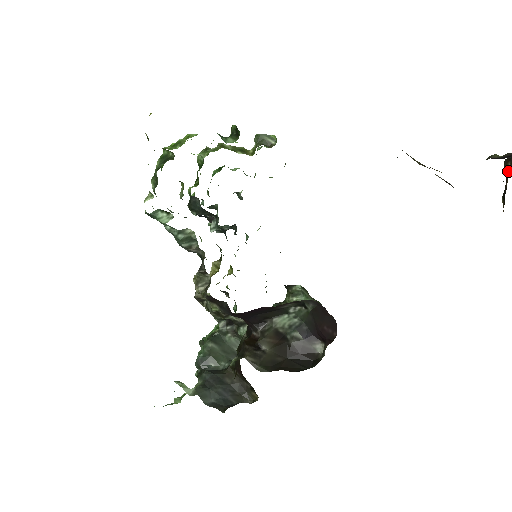
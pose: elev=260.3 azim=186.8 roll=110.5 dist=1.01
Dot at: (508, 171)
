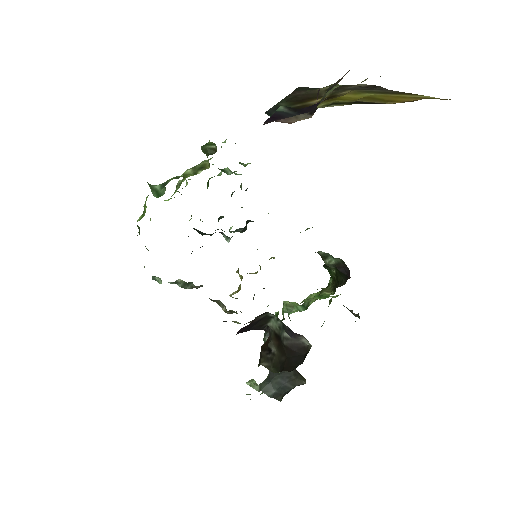
Dot at: occluded
